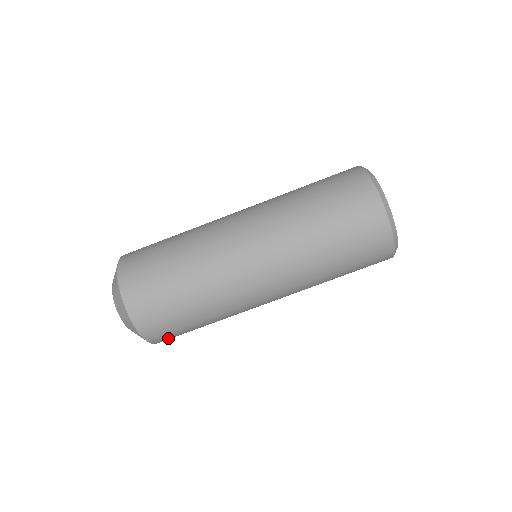
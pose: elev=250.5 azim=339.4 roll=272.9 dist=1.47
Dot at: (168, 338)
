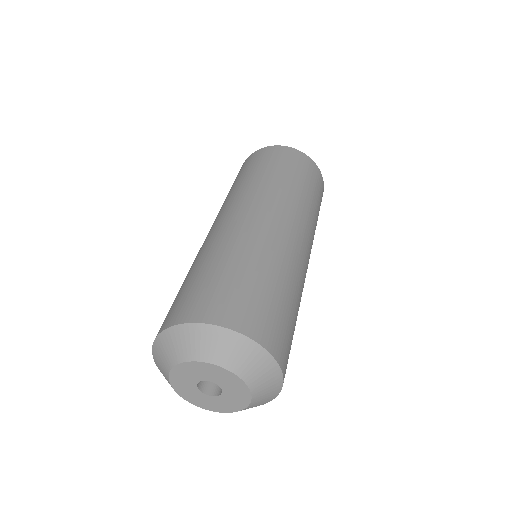
Dot at: (285, 351)
